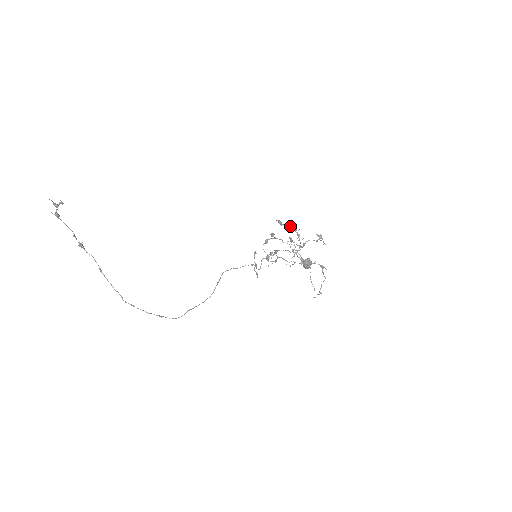
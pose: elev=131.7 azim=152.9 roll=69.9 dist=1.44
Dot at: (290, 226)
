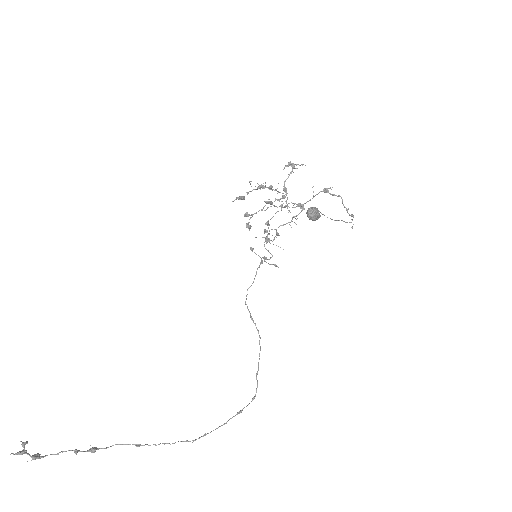
Dot at: occluded
